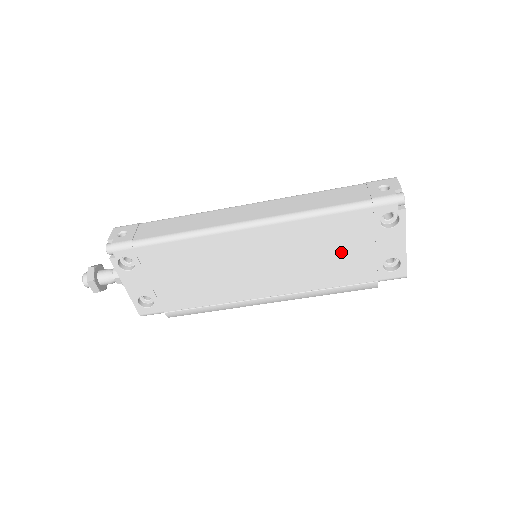
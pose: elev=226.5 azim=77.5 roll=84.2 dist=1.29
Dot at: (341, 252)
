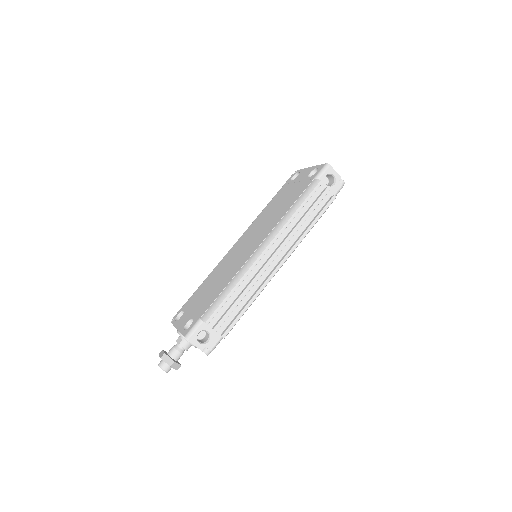
Dot at: (284, 200)
